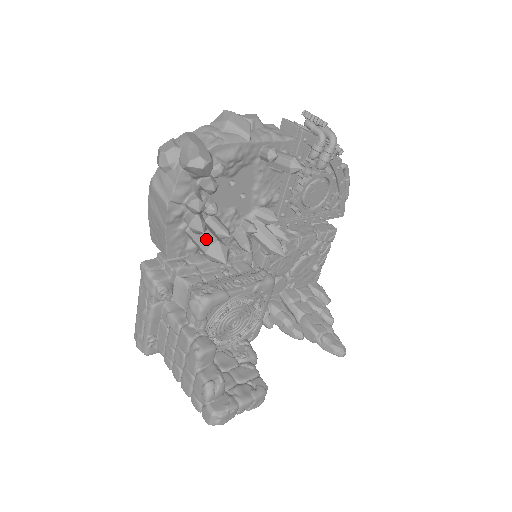
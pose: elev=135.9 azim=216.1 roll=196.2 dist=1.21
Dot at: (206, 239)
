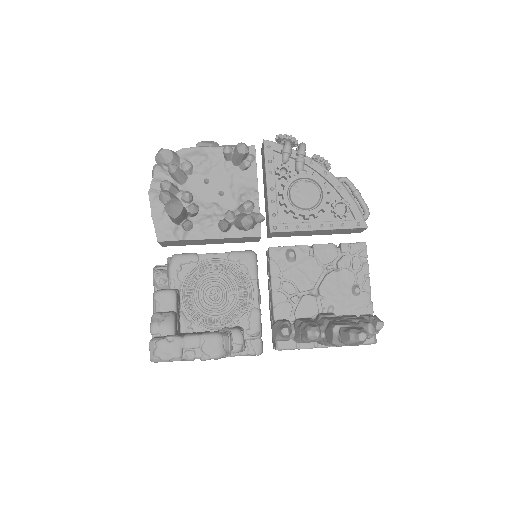
Dot at: occluded
